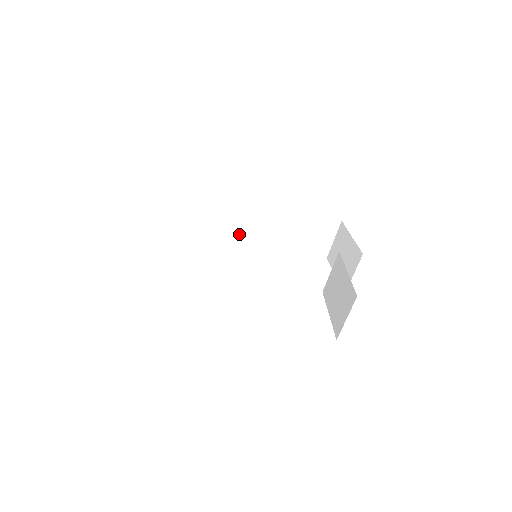
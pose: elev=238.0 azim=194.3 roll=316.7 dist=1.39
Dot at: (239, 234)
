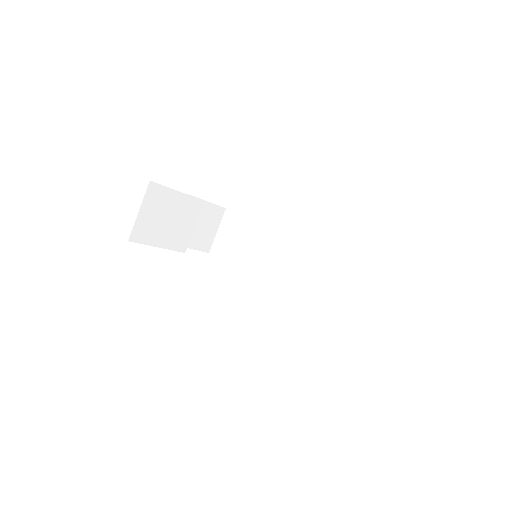
Dot at: (283, 276)
